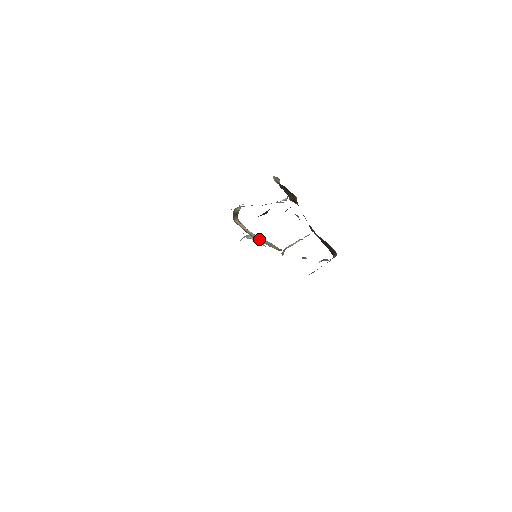
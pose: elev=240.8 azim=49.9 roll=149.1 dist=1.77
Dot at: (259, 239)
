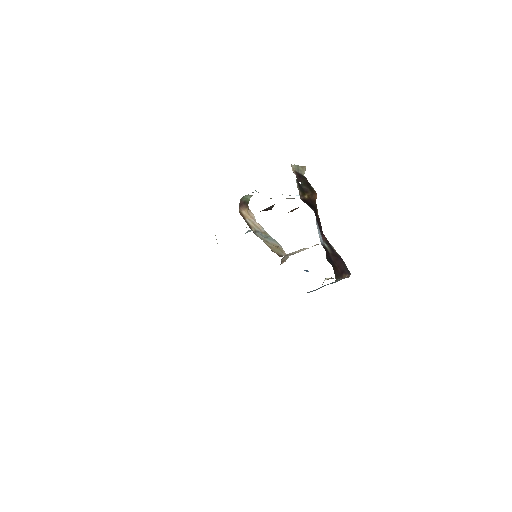
Dot at: (265, 236)
